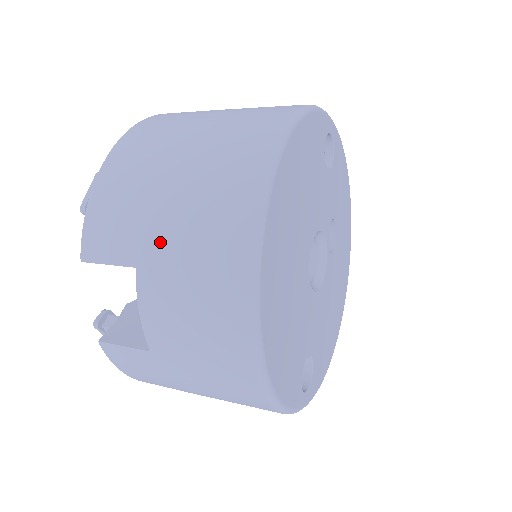
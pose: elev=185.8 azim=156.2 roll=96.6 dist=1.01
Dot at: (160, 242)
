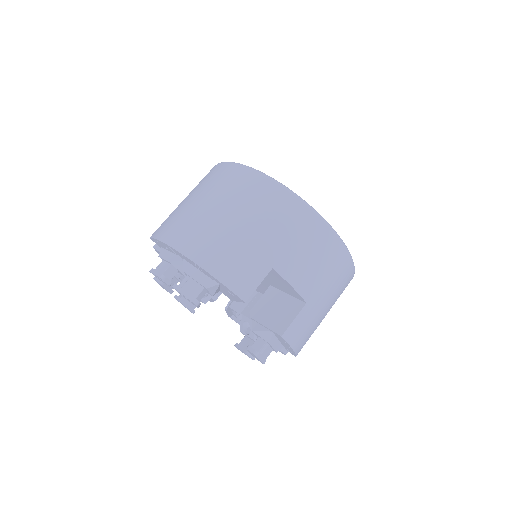
Dot at: (270, 245)
